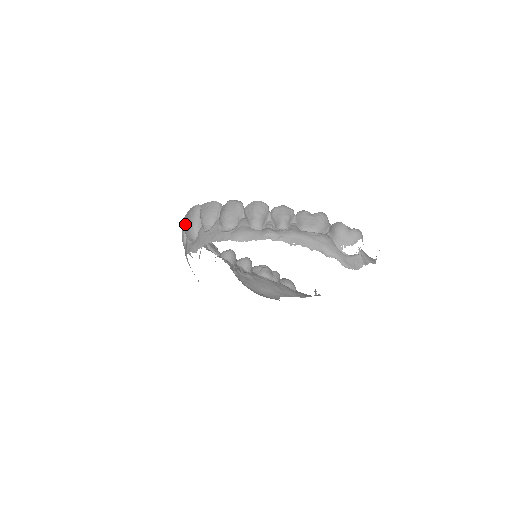
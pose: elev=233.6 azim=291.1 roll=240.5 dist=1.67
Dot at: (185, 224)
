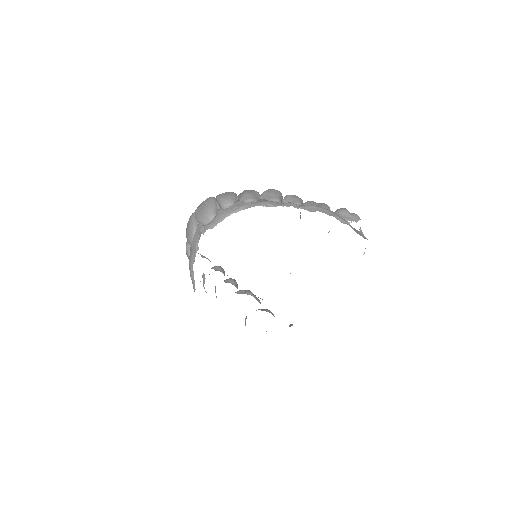
Dot at: (198, 212)
